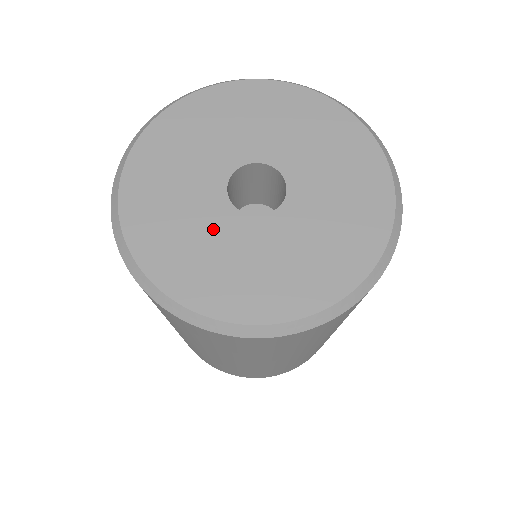
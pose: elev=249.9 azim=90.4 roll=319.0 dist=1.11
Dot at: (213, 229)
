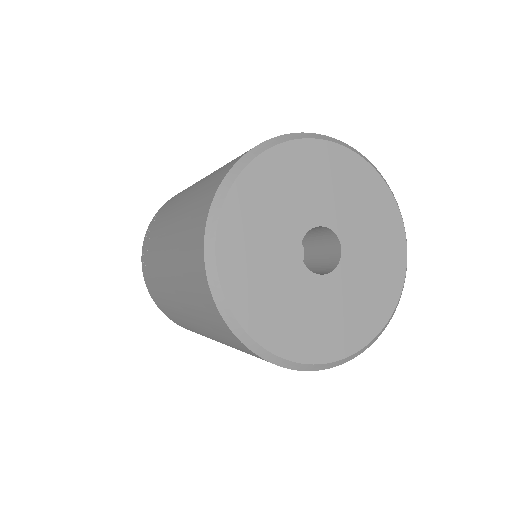
Dot at: (283, 274)
